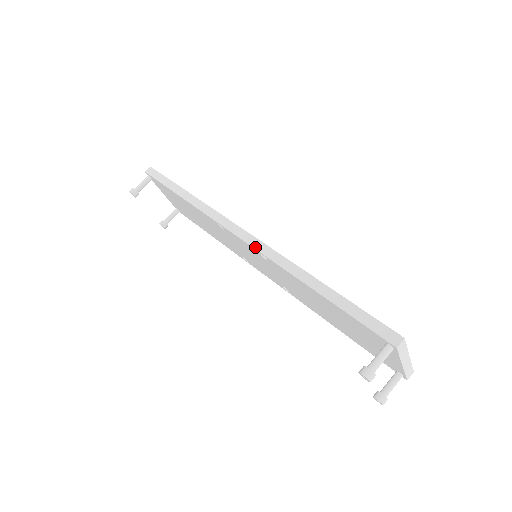
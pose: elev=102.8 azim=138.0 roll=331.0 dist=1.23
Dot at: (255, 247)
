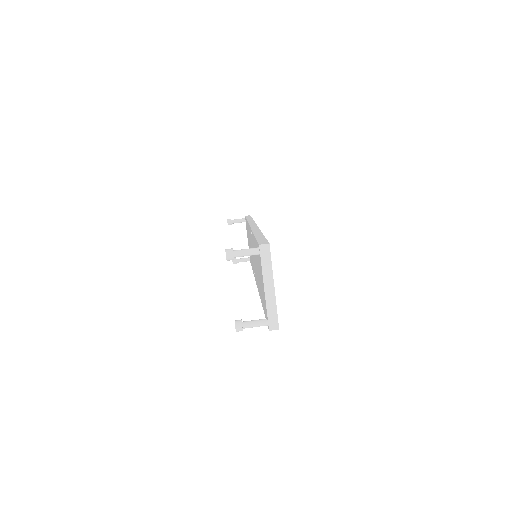
Dot at: (252, 227)
